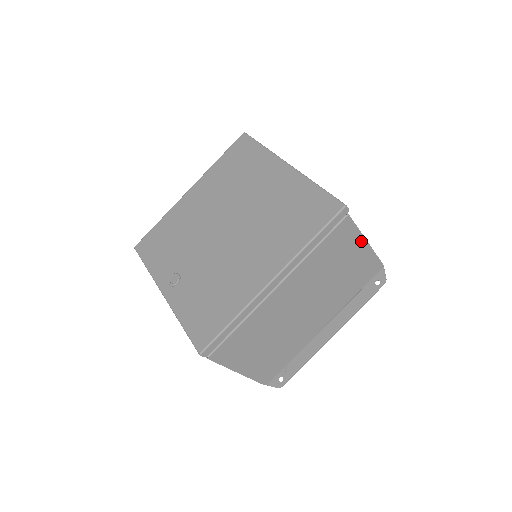
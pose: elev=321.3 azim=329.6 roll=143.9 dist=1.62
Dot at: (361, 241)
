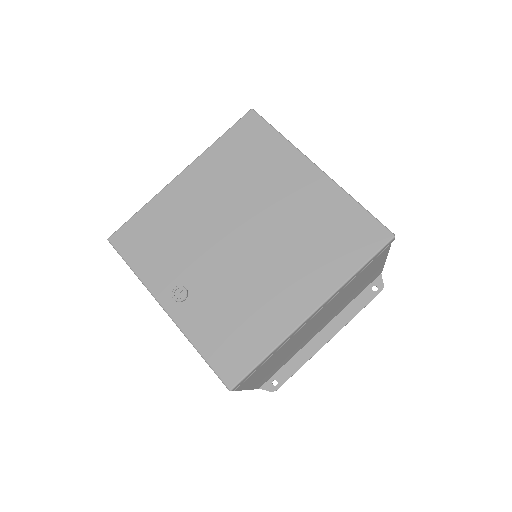
Dot at: (384, 259)
